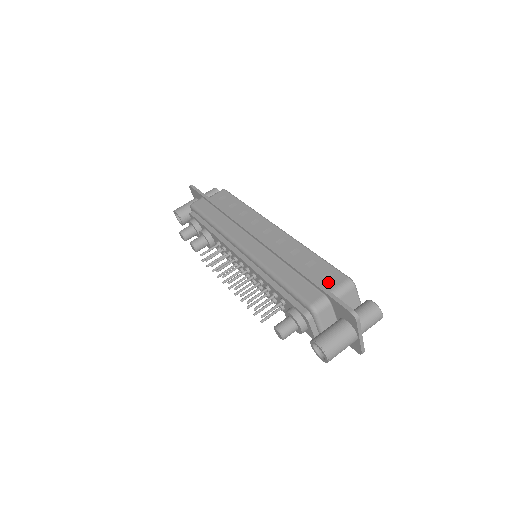
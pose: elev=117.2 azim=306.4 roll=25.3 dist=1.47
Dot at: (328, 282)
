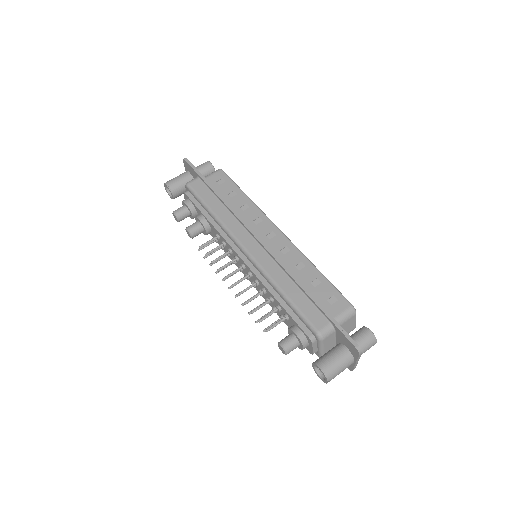
Dot at: (333, 307)
